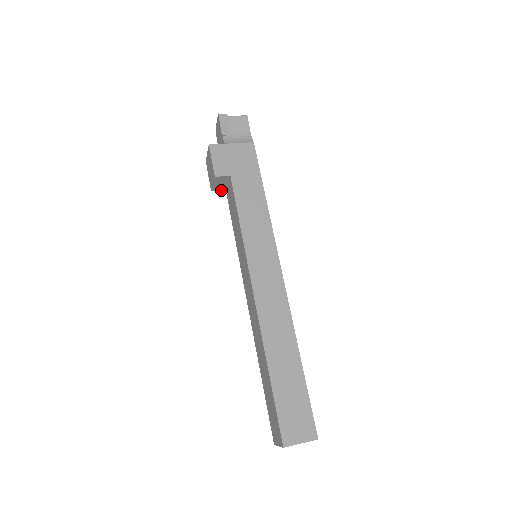
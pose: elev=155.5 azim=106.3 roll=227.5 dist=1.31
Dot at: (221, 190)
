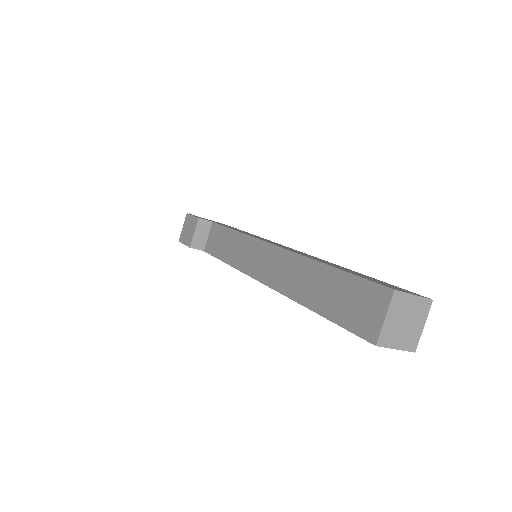
Dot at: occluded
